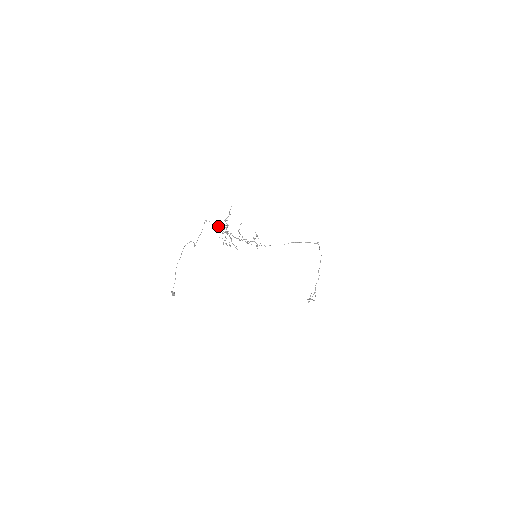
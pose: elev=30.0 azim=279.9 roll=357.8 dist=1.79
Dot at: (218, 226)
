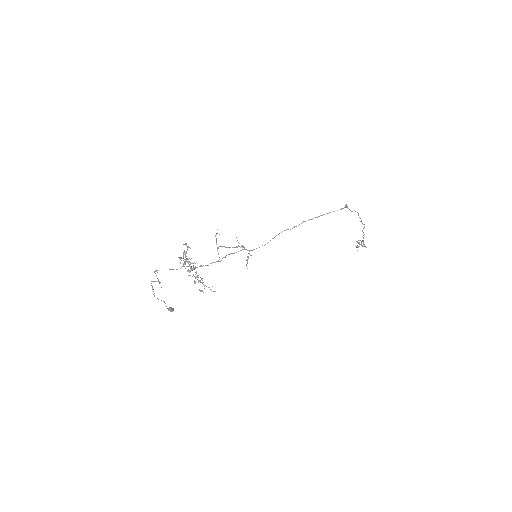
Dot at: occluded
